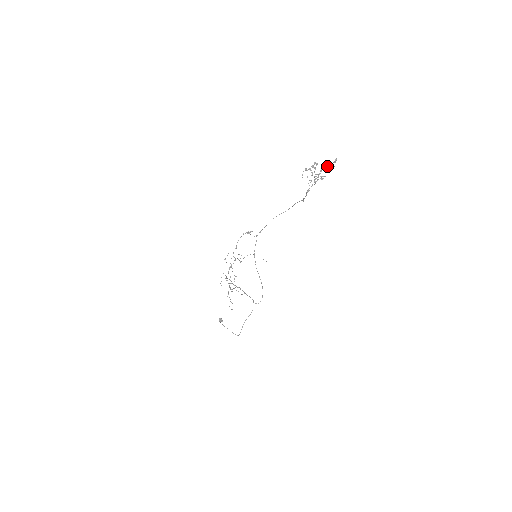
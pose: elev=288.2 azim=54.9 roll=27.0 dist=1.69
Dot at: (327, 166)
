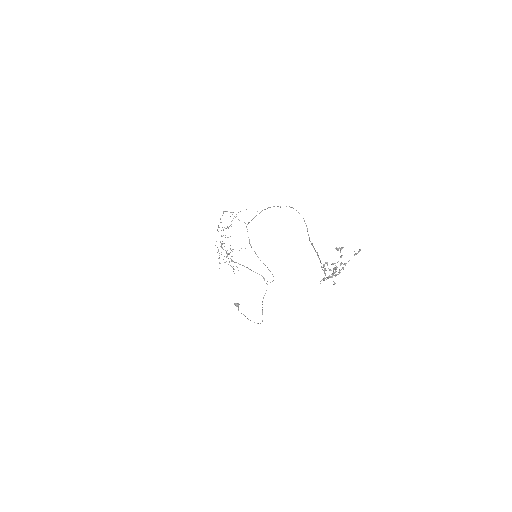
Dot at: (349, 260)
